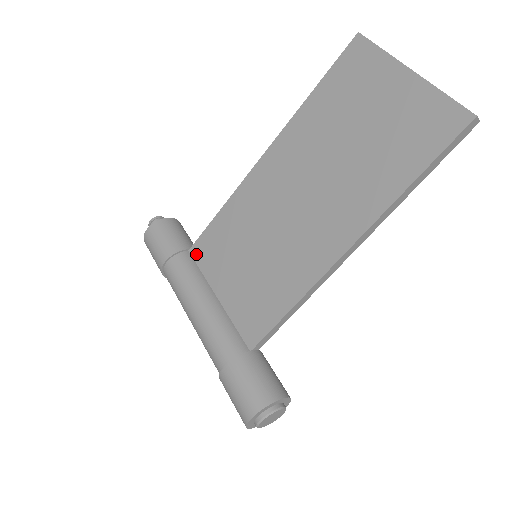
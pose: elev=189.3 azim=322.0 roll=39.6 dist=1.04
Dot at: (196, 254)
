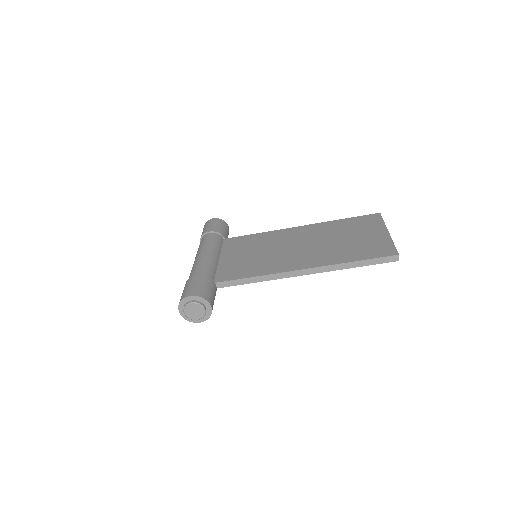
Dot at: (226, 241)
